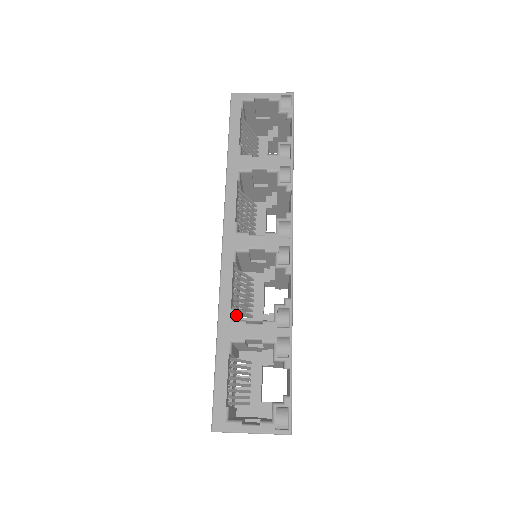
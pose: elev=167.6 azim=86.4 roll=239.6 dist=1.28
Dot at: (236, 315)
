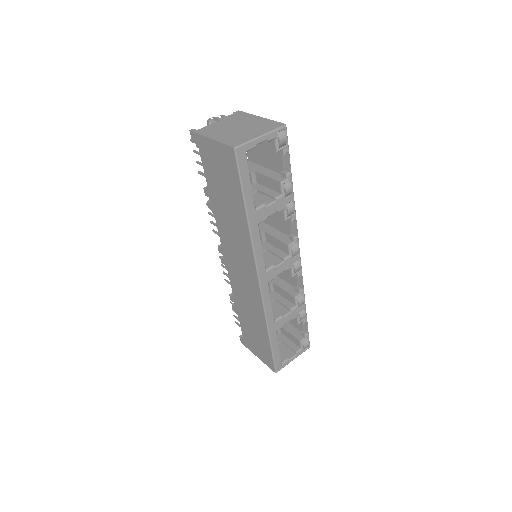
Dot at: occluded
